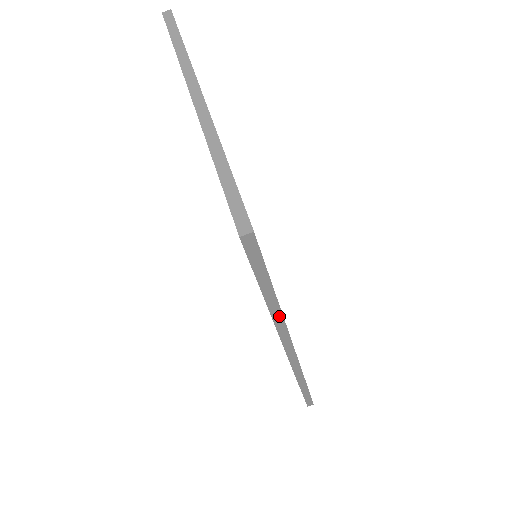
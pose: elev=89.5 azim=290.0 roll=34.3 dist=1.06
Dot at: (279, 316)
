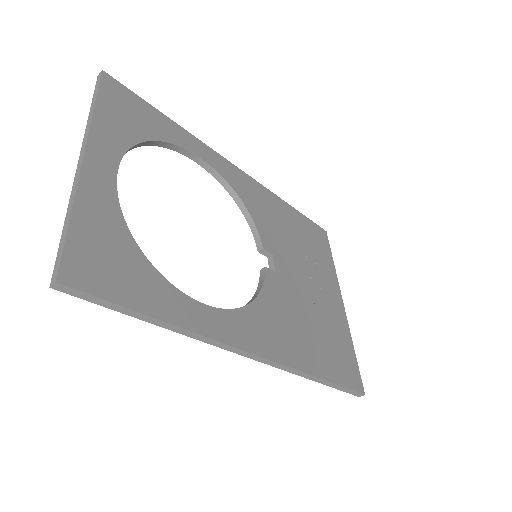
Dot at: (183, 331)
